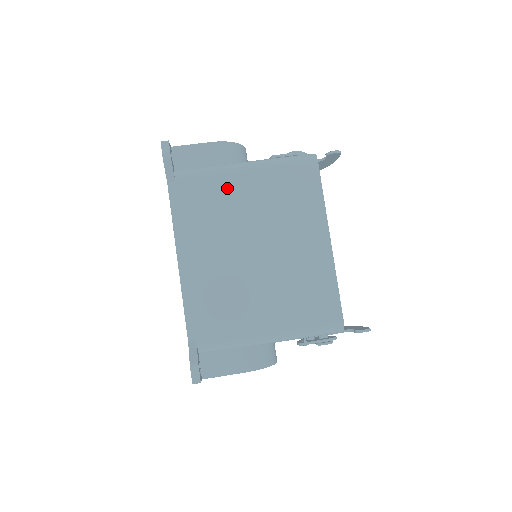
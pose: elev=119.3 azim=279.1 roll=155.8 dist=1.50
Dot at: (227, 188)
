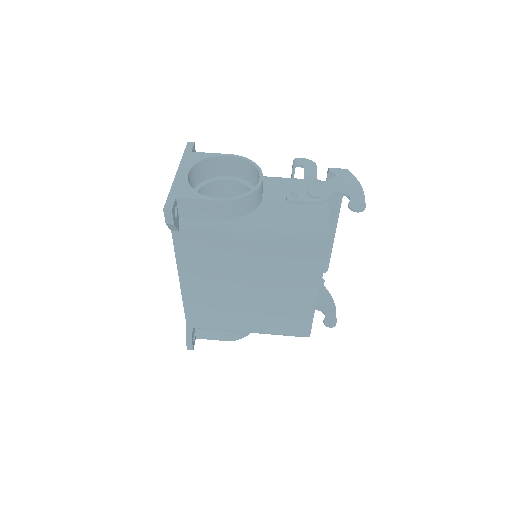
Dot at: (230, 245)
